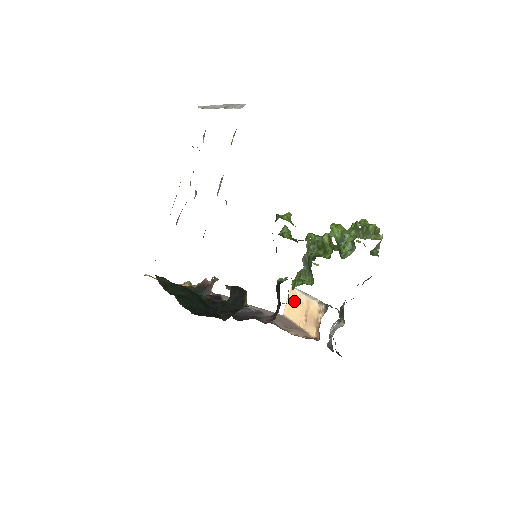
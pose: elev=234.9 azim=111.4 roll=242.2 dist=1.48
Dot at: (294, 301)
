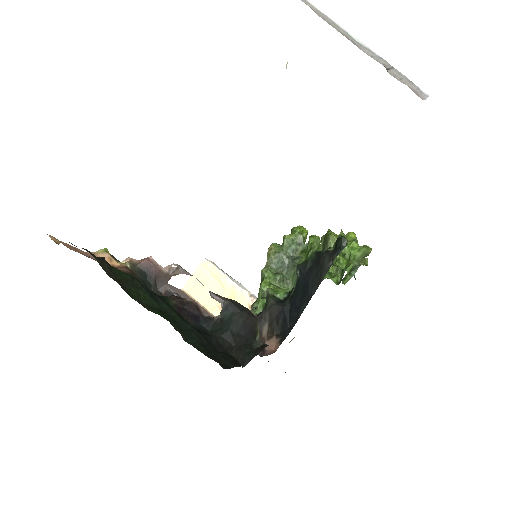
Dot at: (208, 279)
